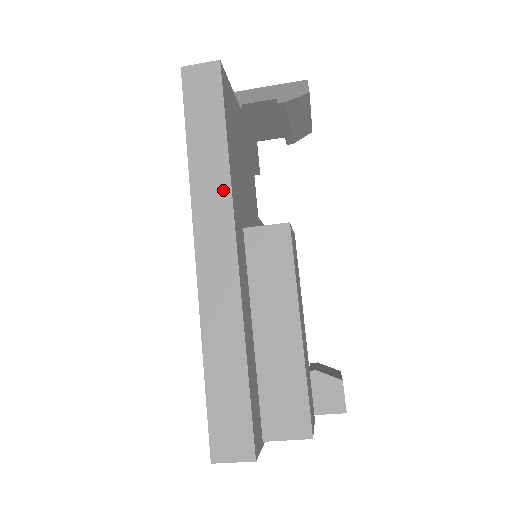
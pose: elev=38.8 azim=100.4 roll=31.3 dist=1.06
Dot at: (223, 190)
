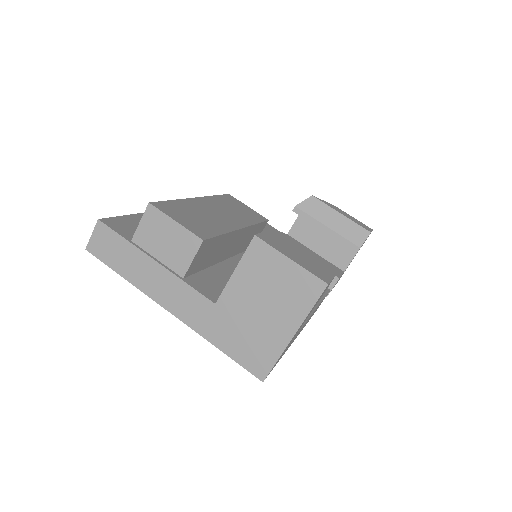
Dot at: occluded
